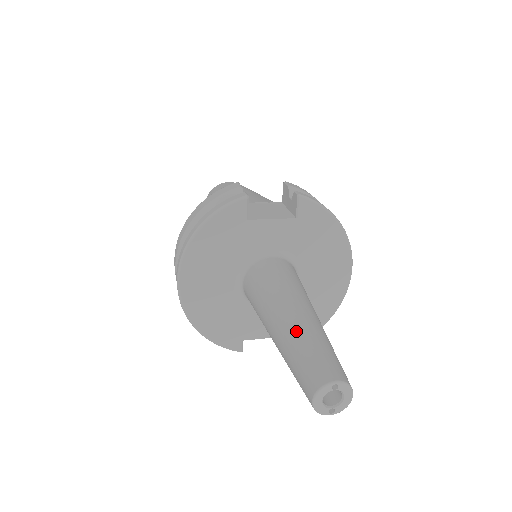
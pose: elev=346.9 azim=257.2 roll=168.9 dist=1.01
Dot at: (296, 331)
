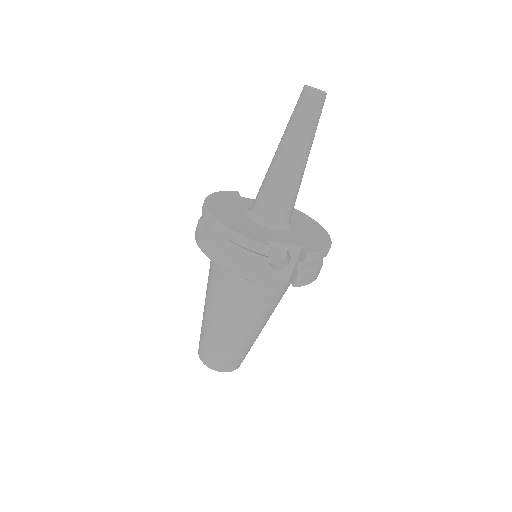
Dot at: occluded
